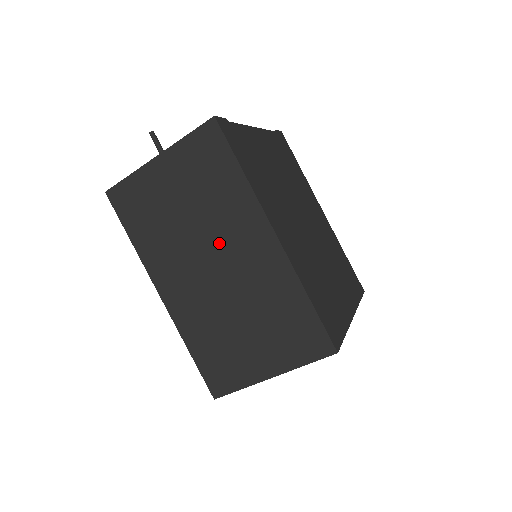
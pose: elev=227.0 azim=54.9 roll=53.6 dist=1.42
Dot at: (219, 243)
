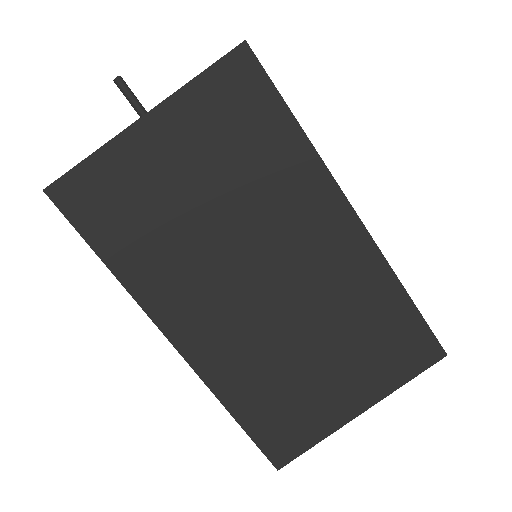
Dot at: (269, 241)
